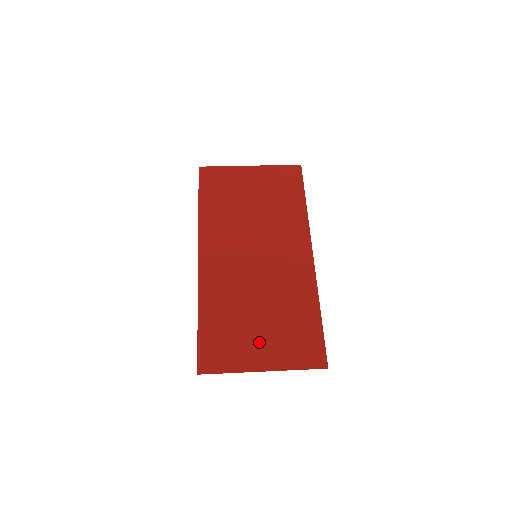
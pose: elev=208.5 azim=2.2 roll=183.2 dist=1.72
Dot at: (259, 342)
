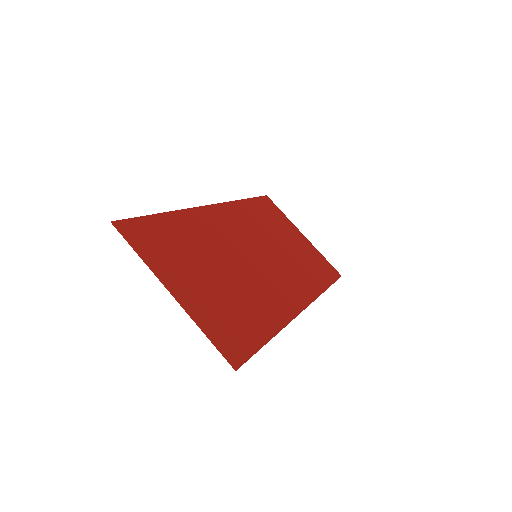
Dot at: (194, 279)
